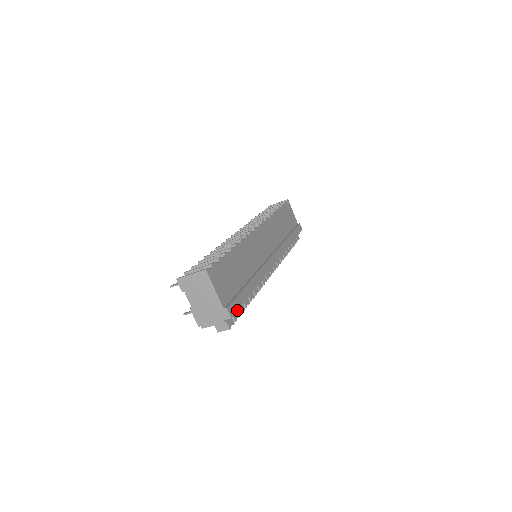
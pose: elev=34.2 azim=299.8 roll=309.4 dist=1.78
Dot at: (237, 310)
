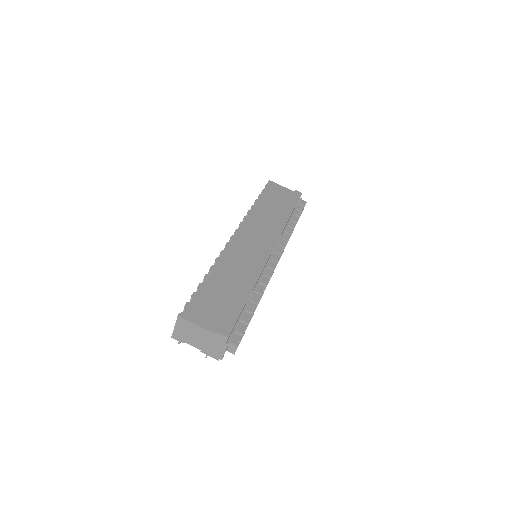
Dot at: (234, 325)
